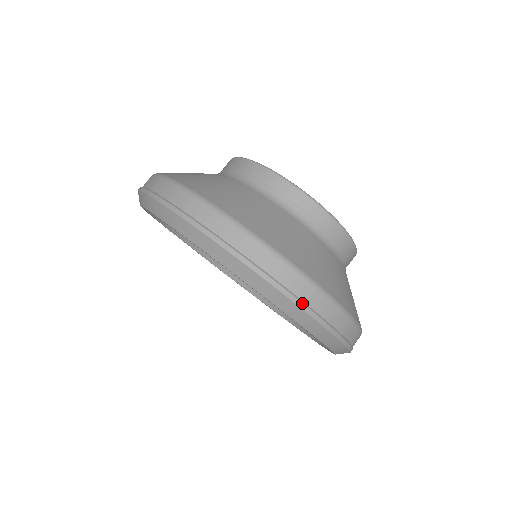
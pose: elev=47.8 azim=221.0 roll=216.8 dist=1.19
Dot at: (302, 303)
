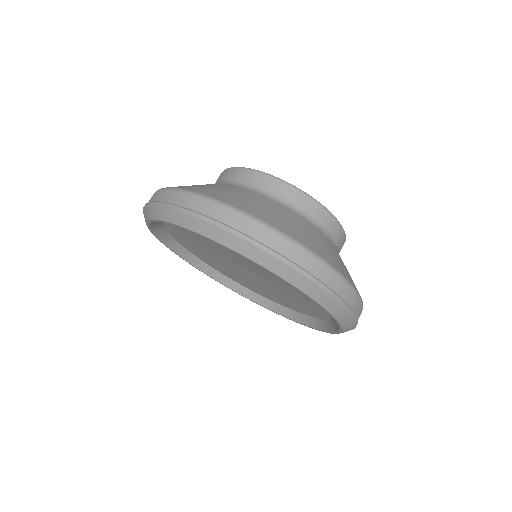
Dot at: (229, 227)
